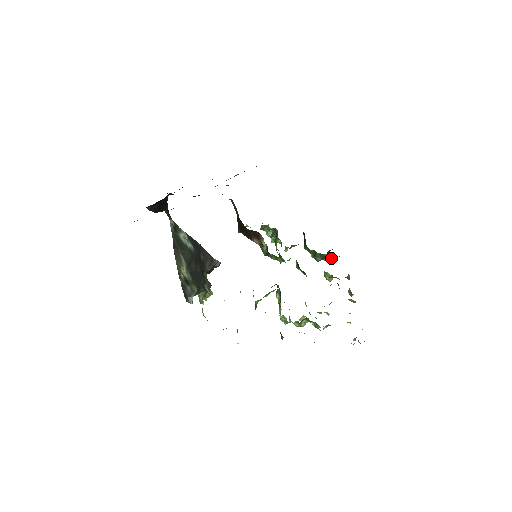
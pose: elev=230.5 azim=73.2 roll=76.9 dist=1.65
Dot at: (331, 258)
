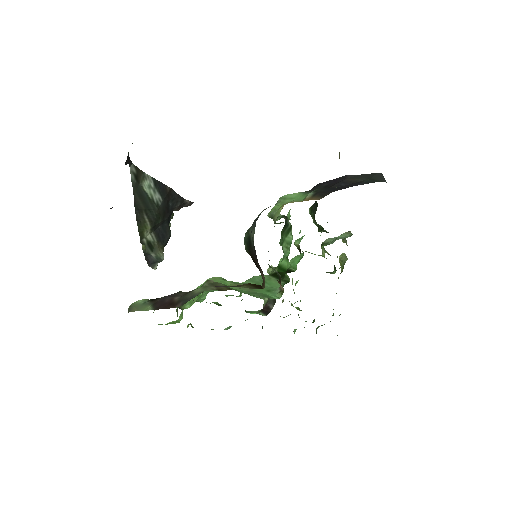
Dot at: occluded
